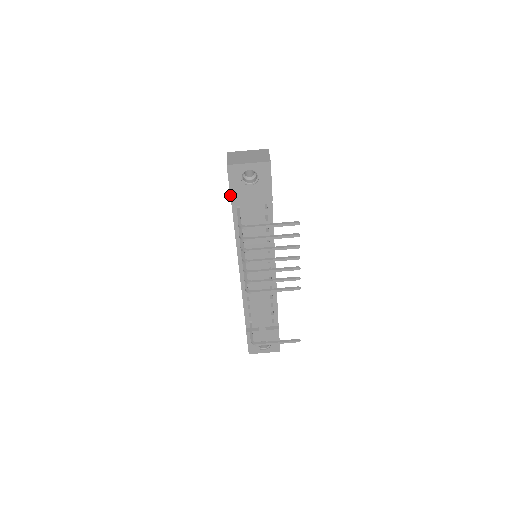
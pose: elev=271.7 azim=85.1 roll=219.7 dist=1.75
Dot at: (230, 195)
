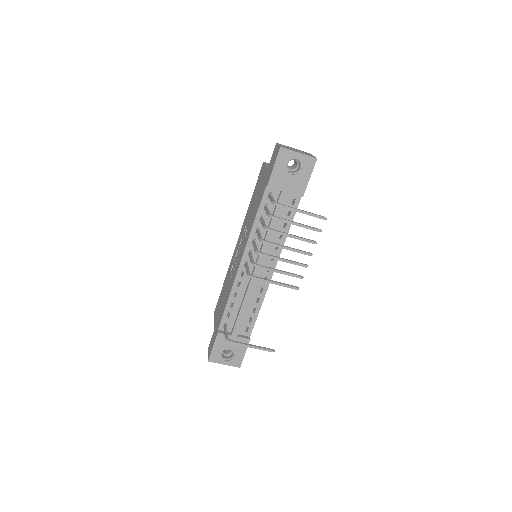
Dot at: (270, 176)
